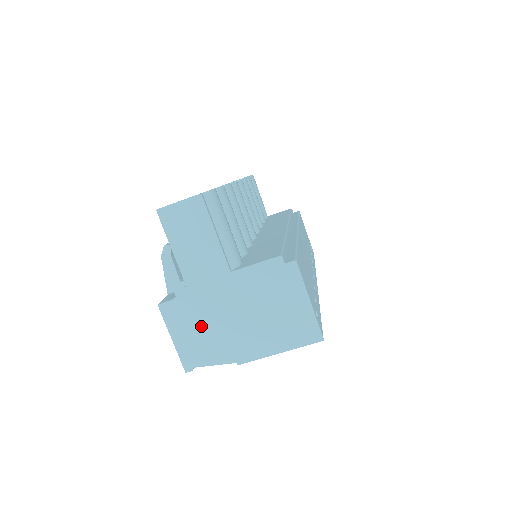
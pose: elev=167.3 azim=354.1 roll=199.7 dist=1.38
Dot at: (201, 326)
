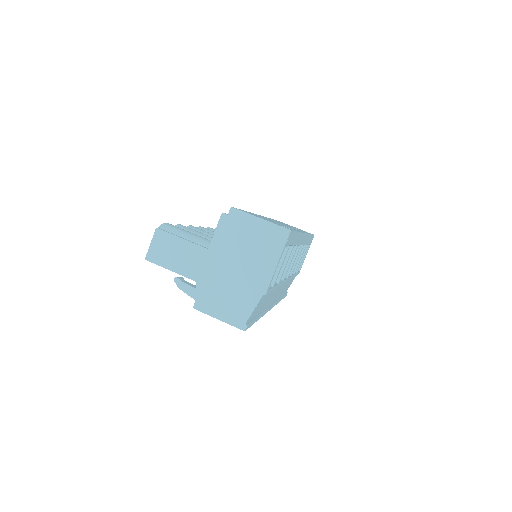
Dot at: (225, 295)
